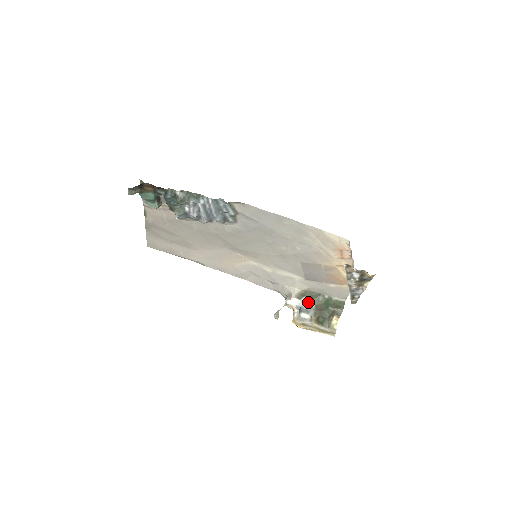
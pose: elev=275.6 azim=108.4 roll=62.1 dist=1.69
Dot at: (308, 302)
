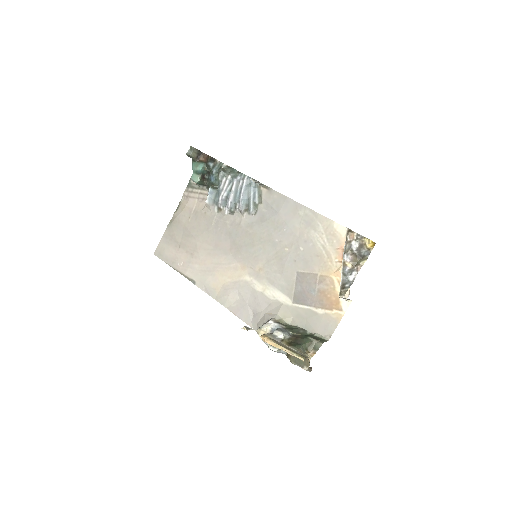
Dot at: (286, 330)
